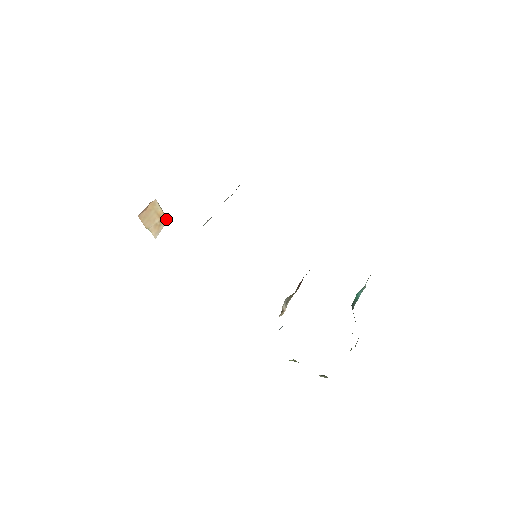
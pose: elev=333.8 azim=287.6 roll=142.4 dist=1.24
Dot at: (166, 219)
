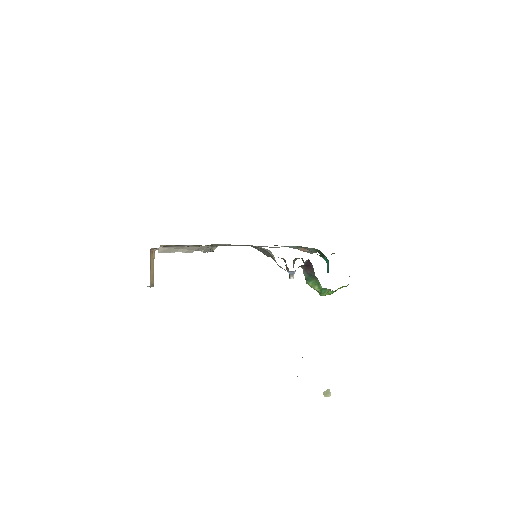
Dot at: (153, 281)
